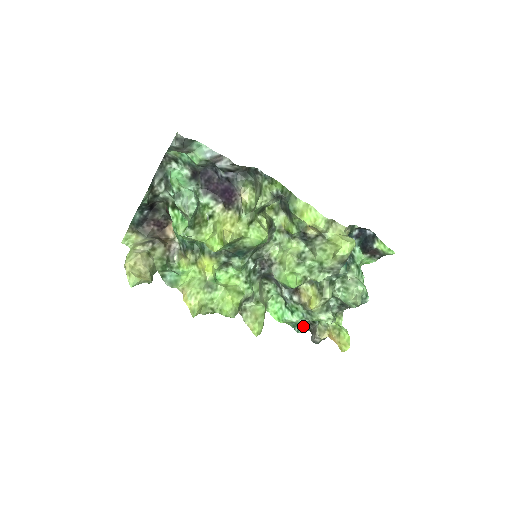
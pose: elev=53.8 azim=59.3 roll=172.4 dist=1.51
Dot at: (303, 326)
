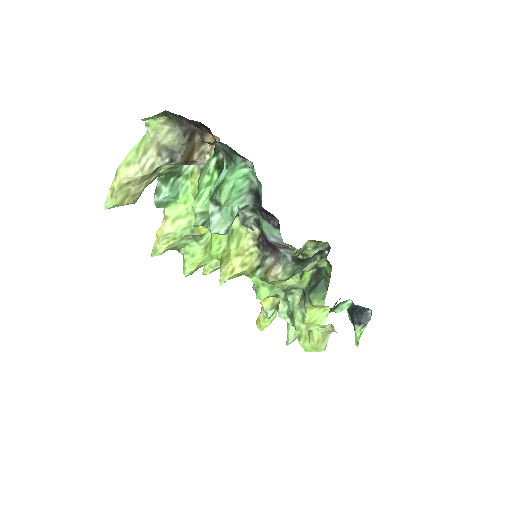
Dot at: occluded
